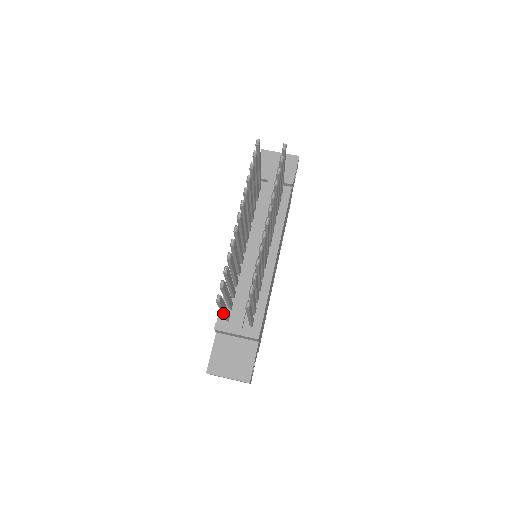
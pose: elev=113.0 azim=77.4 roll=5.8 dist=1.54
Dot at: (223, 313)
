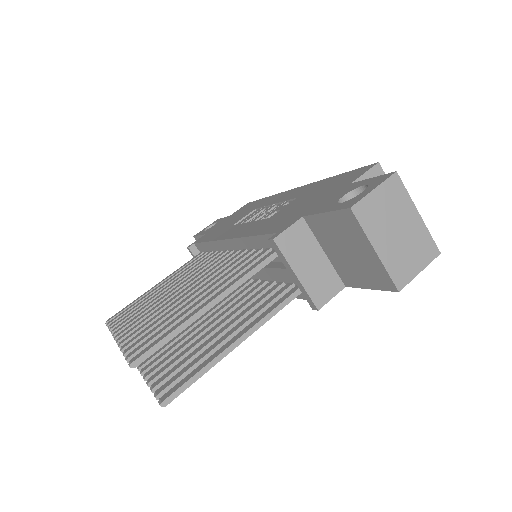
Dot at: (163, 281)
